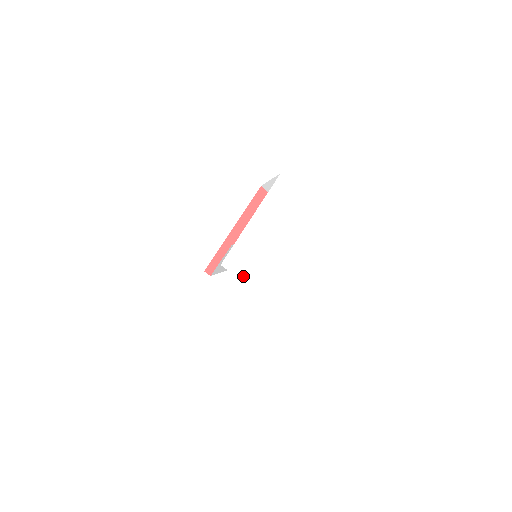
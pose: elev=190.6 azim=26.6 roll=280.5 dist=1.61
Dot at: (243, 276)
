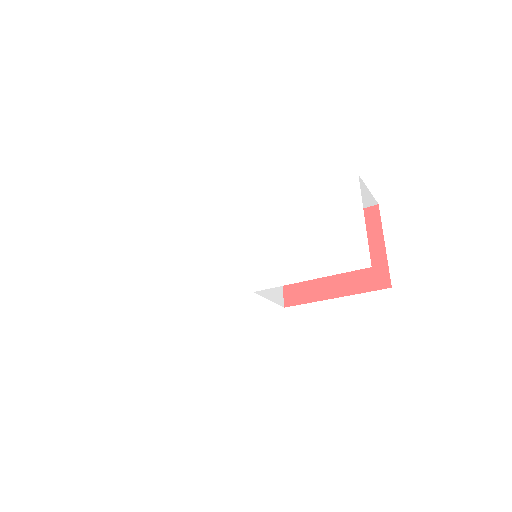
Dot at: (209, 253)
